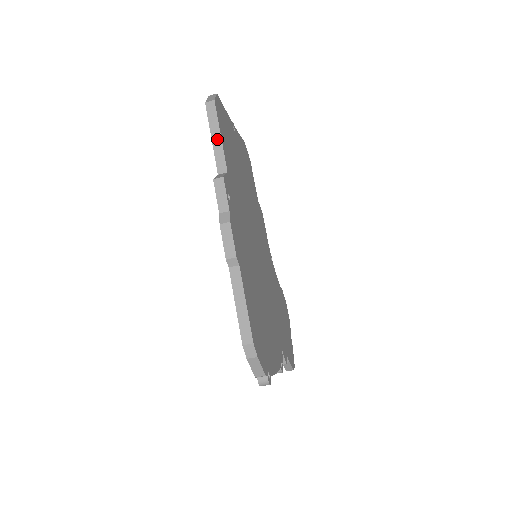
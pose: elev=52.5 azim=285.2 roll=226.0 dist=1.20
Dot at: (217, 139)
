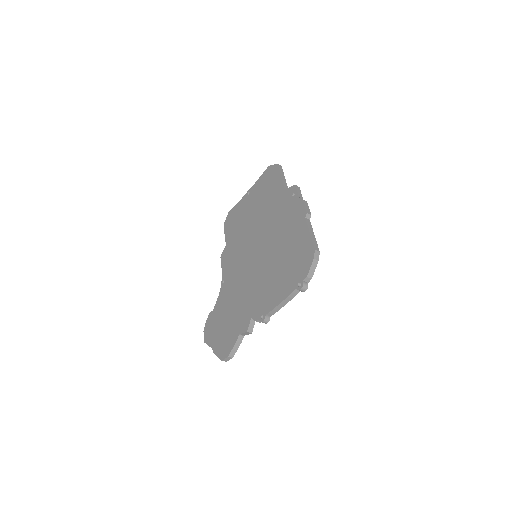
Dot at: (284, 178)
